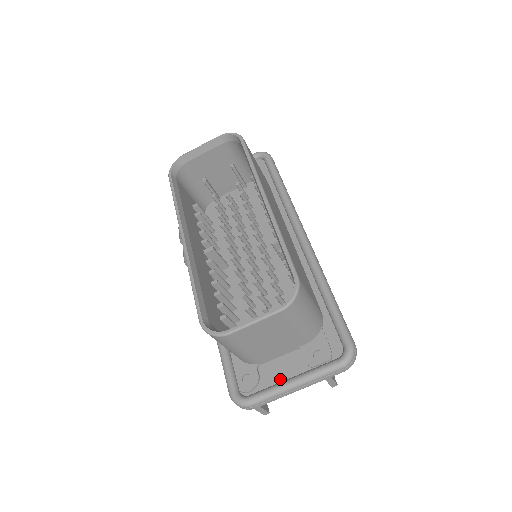
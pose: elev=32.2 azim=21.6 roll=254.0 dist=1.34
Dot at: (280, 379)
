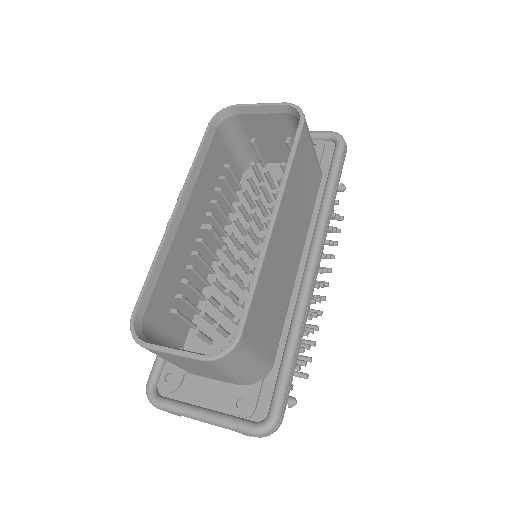
Dot at: (196, 401)
